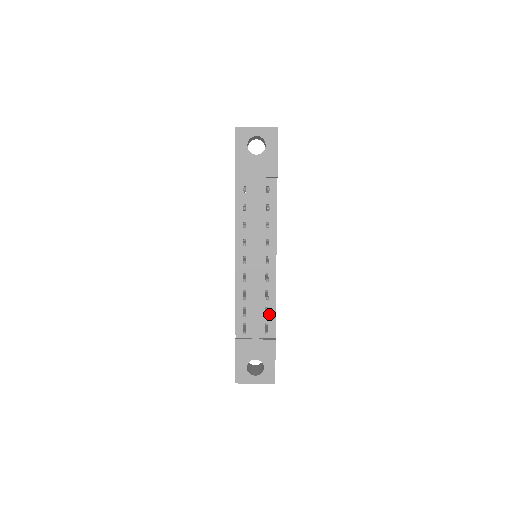
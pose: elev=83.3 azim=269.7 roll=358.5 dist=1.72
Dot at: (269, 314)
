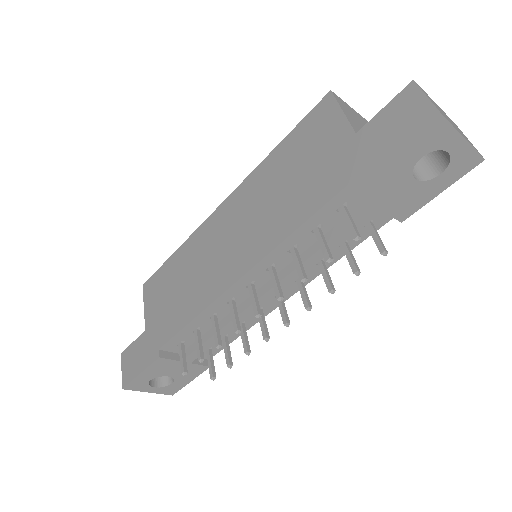
Dot at: occluded
